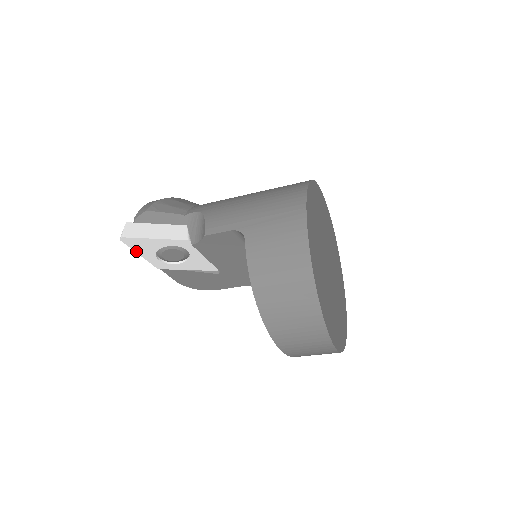
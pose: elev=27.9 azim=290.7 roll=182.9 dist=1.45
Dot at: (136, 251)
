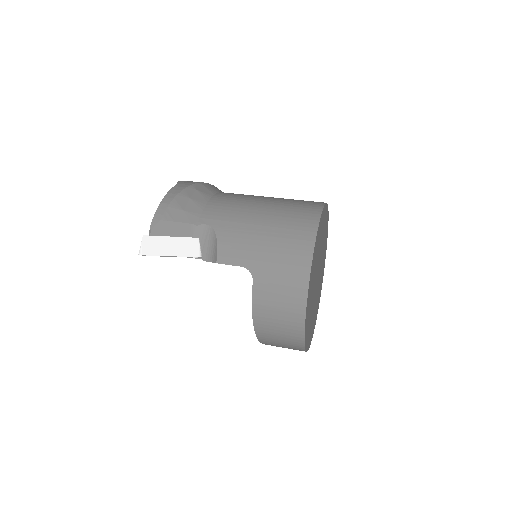
Dot at: occluded
